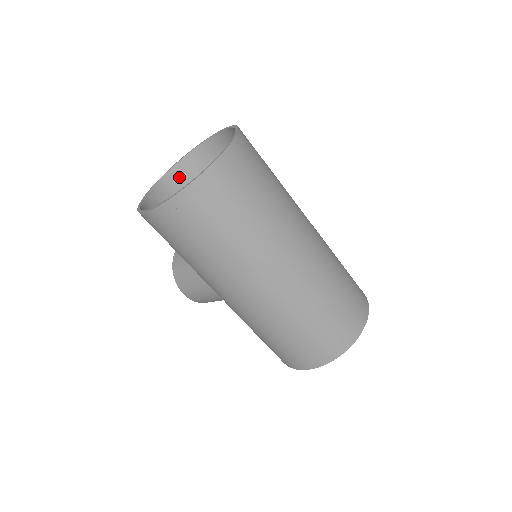
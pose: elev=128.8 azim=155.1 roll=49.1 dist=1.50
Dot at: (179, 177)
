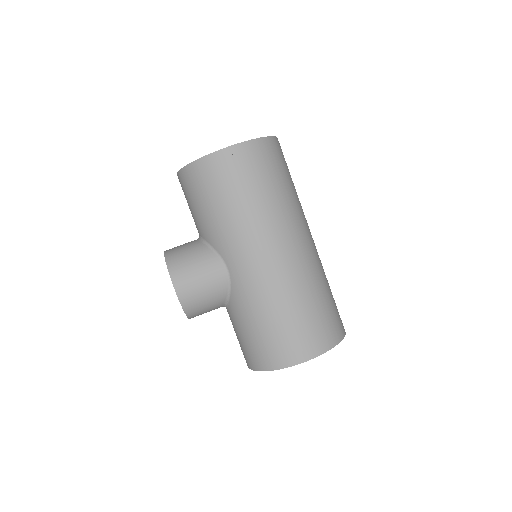
Dot at: occluded
